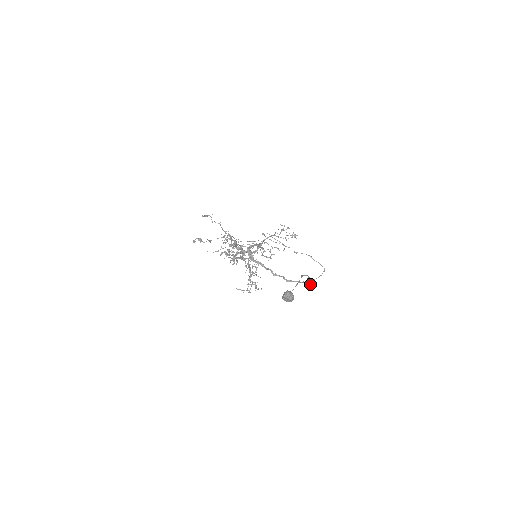
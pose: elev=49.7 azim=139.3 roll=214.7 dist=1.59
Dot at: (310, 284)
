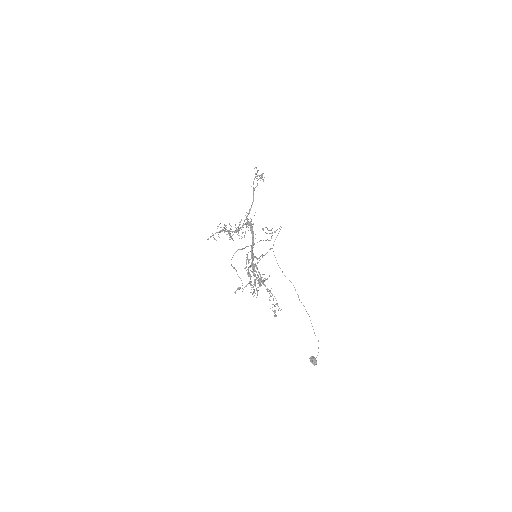
Dot at: occluded
